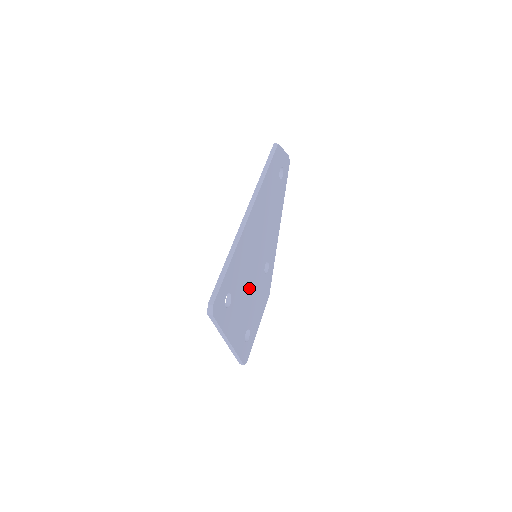
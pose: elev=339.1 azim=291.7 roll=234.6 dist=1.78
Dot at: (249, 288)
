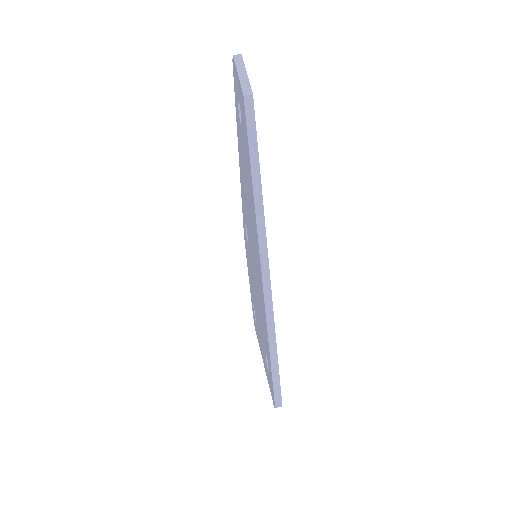
Dot at: occluded
